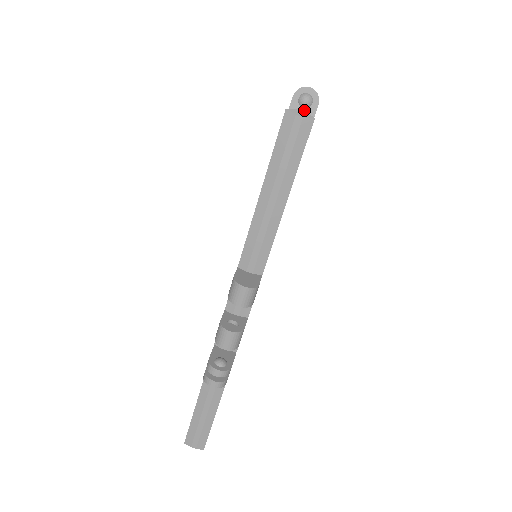
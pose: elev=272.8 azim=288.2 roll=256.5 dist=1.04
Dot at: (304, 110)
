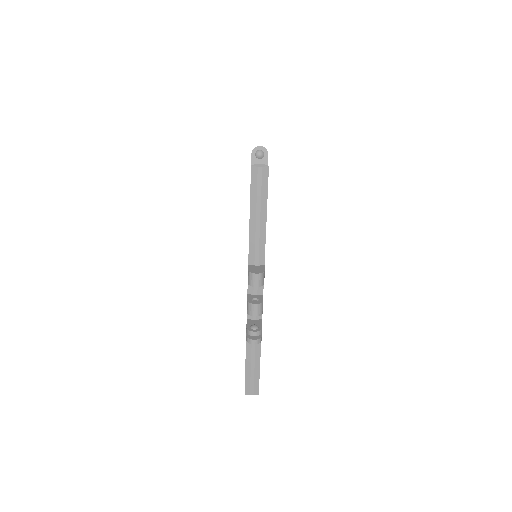
Dot at: (260, 160)
